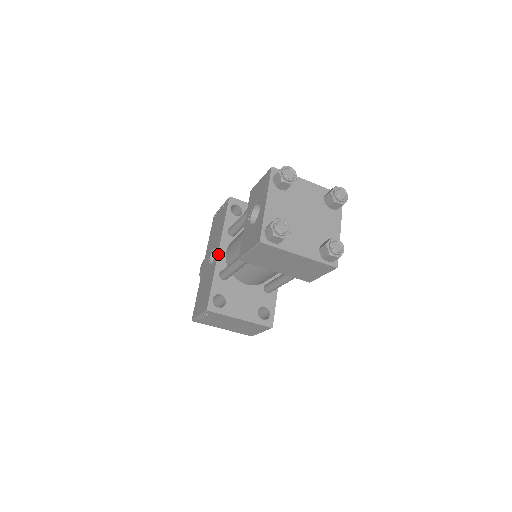
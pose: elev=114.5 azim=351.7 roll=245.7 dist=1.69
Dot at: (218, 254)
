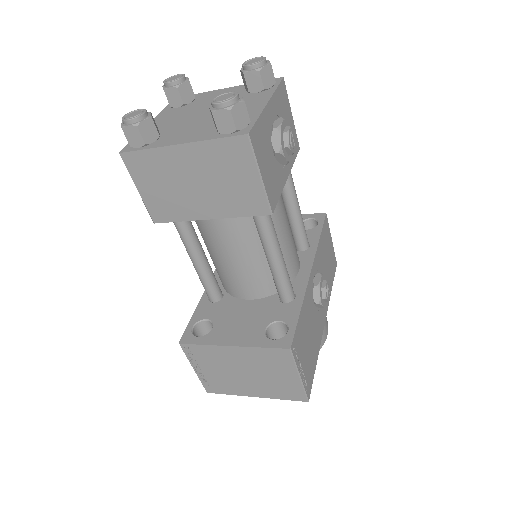
Dot at: occluded
